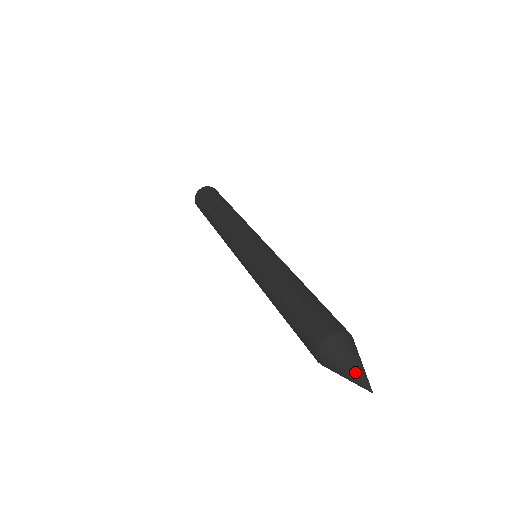
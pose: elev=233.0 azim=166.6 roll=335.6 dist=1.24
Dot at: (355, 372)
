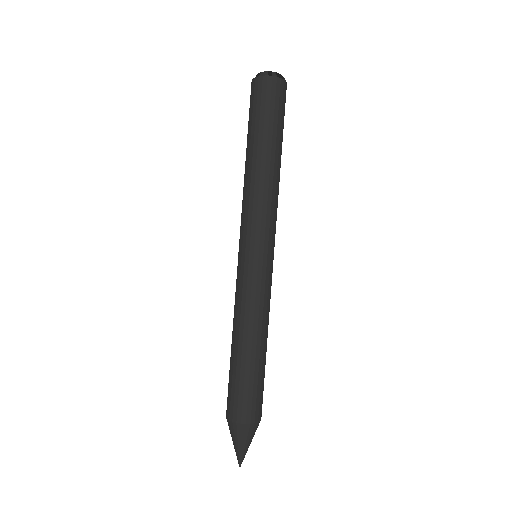
Dot at: (238, 452)
